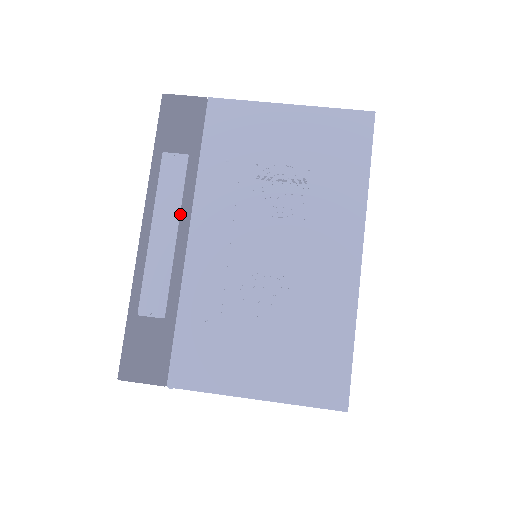
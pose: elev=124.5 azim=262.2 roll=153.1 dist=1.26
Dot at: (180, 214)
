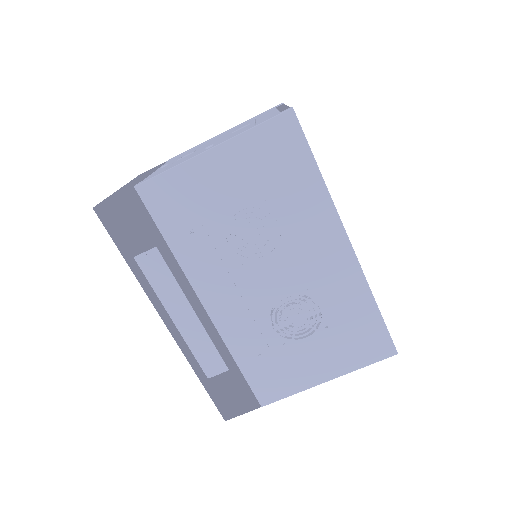
Dot at: (185, 296)
